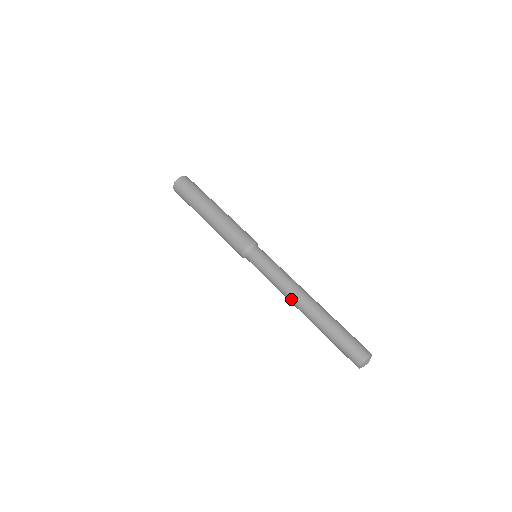
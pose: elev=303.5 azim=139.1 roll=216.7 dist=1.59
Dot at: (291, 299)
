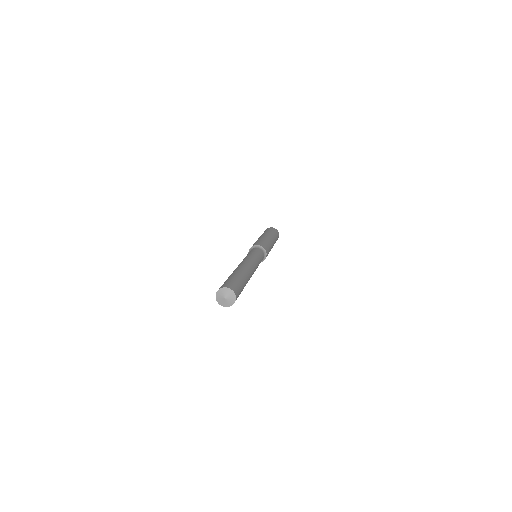
Dot at: (242, 262)
